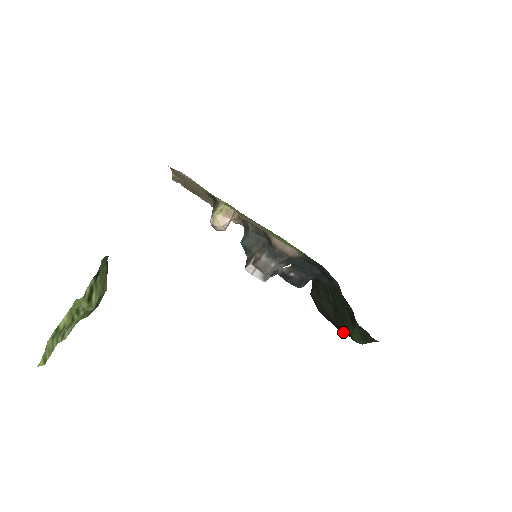
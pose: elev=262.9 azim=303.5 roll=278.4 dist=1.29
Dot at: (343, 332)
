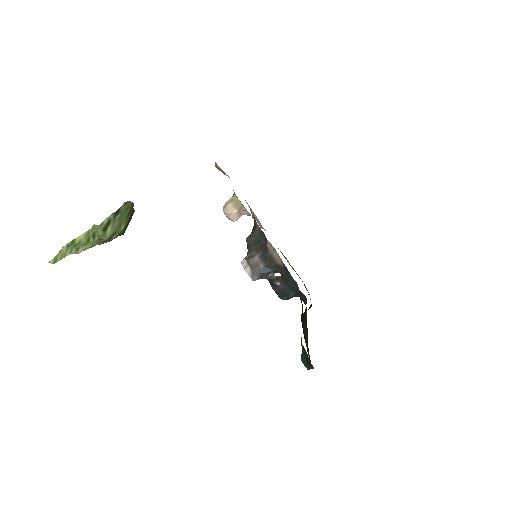
Dot at: occluded
